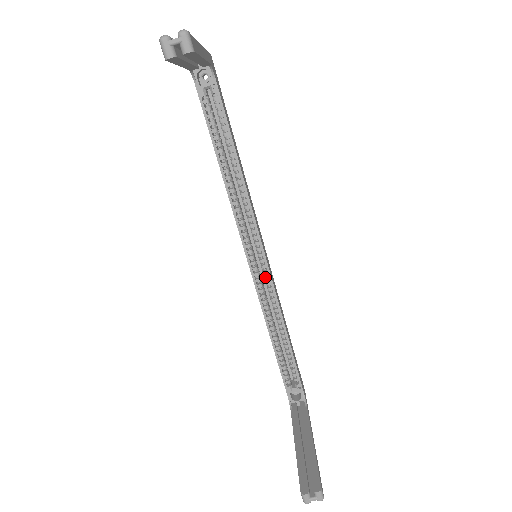
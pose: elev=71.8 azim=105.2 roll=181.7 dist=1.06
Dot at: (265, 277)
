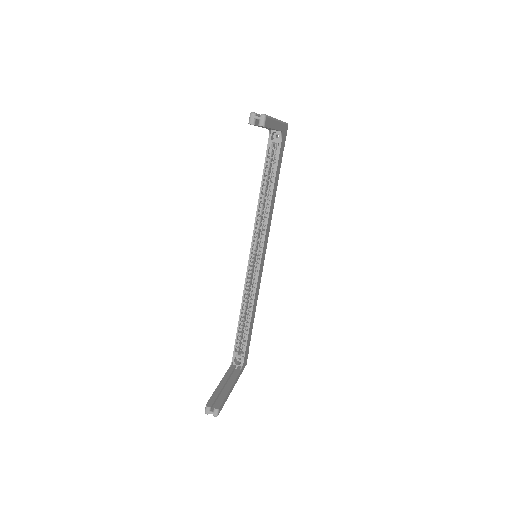
Dot at: (255, 272)
